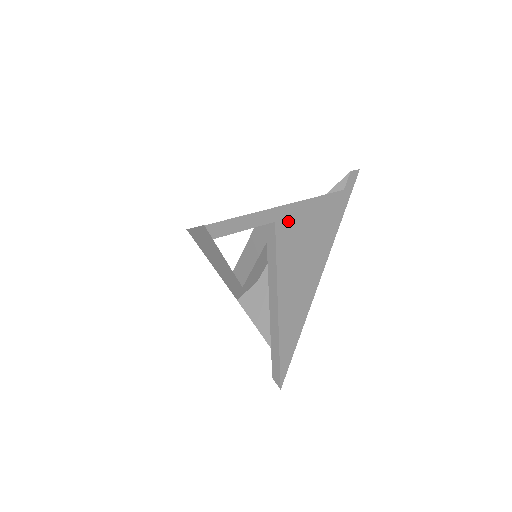
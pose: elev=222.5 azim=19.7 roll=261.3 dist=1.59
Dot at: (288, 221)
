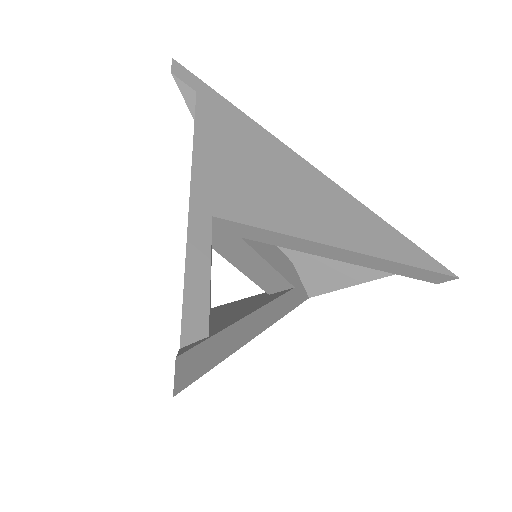
Dot at: (217, 194)
